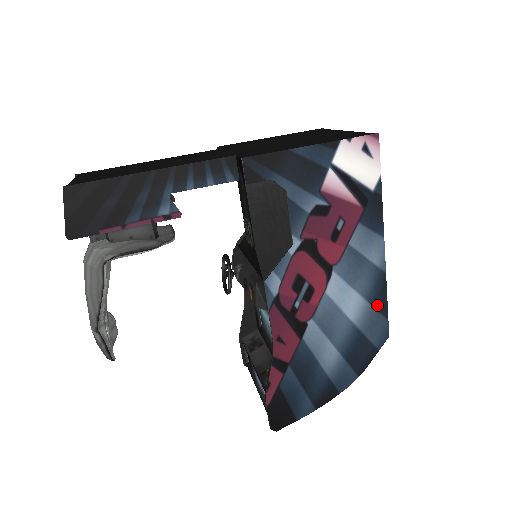
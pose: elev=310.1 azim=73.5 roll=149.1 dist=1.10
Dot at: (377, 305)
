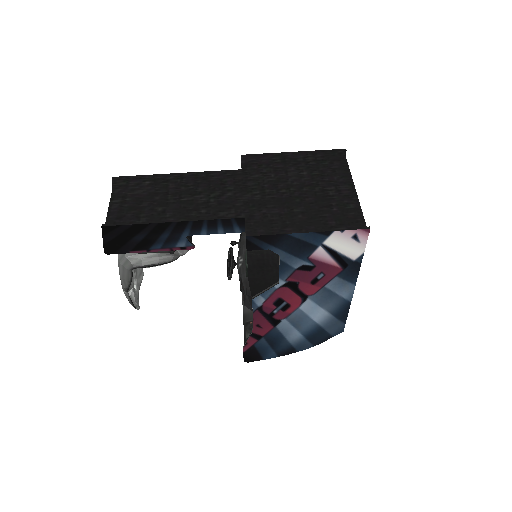
Dot at: (339, 317)
